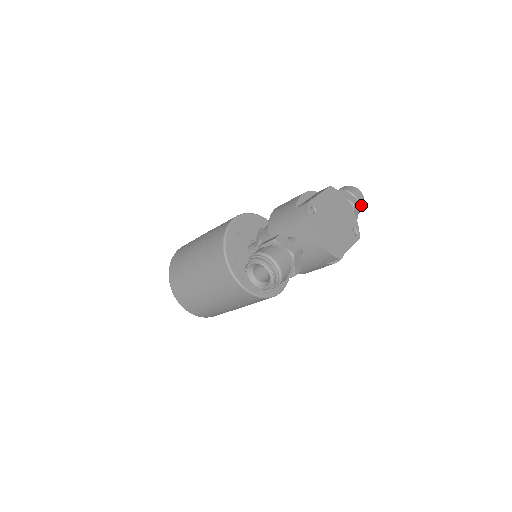
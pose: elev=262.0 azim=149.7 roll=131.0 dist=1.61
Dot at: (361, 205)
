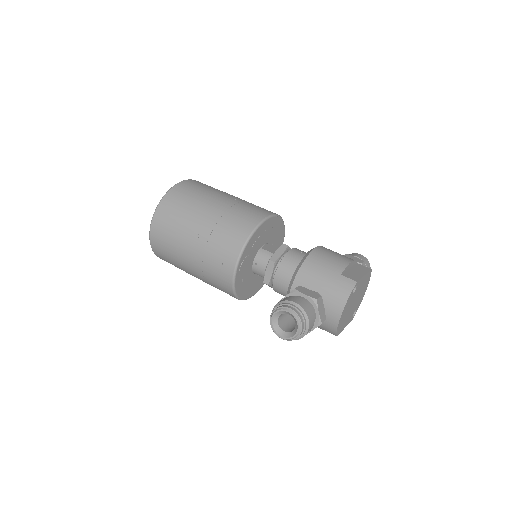
Dot at: occluded
